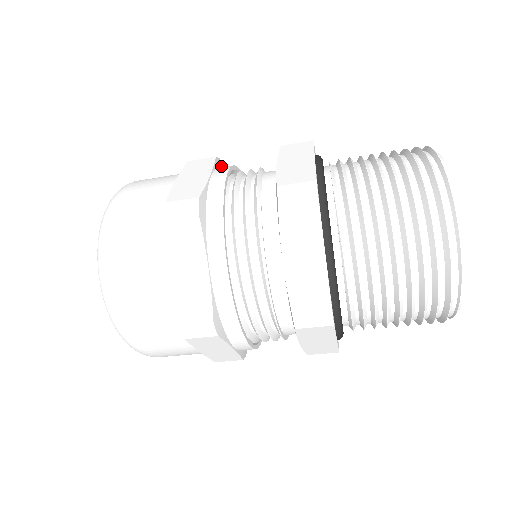
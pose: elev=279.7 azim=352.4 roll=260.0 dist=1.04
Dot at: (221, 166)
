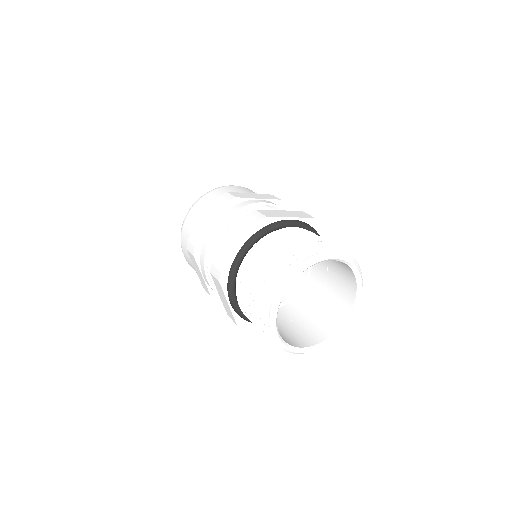
Dot at: (282, 207)
